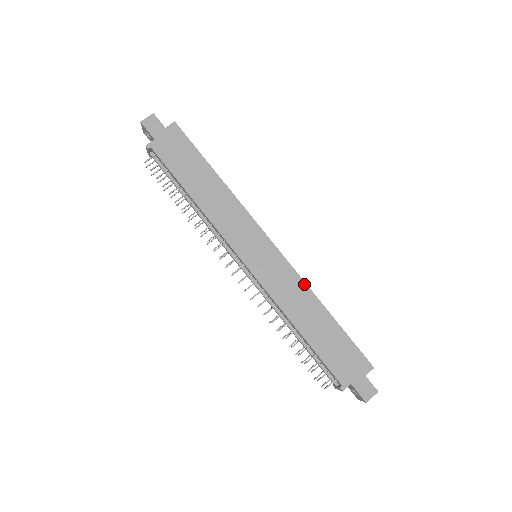
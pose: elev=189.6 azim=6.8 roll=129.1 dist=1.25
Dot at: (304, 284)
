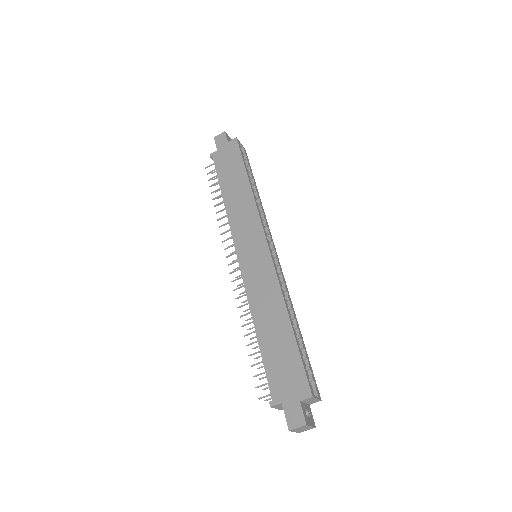
Dot at: (279, 288)
